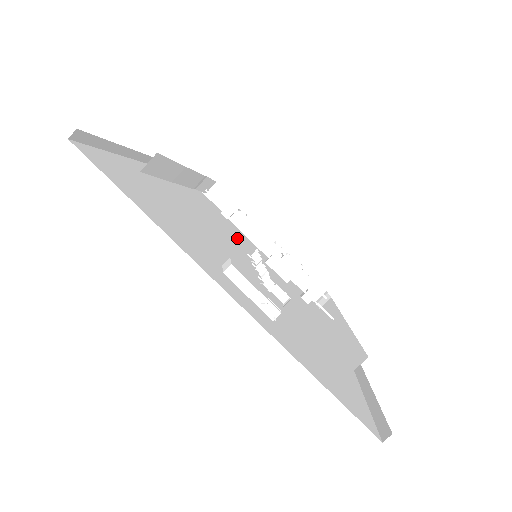
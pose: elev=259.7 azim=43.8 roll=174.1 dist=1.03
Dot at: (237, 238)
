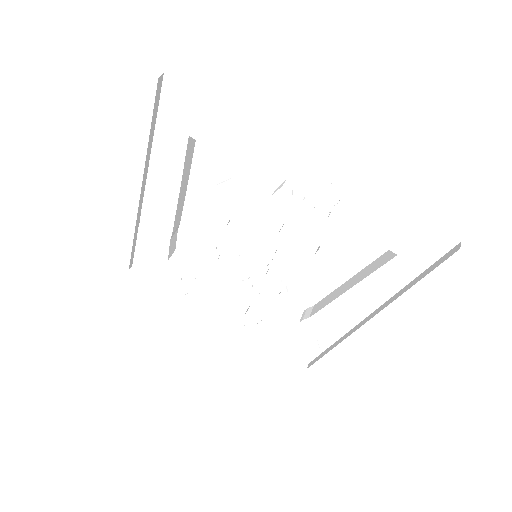
Dot at: occluded
